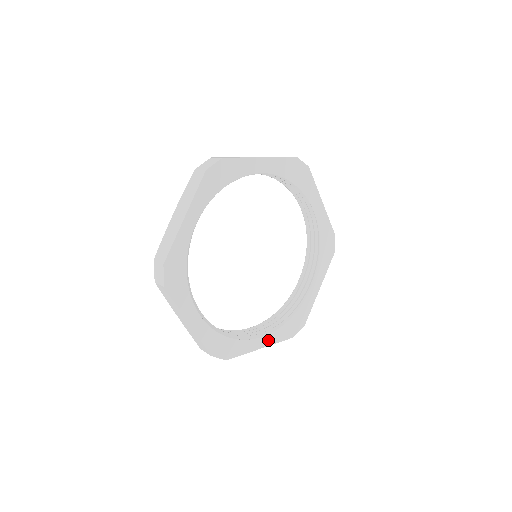
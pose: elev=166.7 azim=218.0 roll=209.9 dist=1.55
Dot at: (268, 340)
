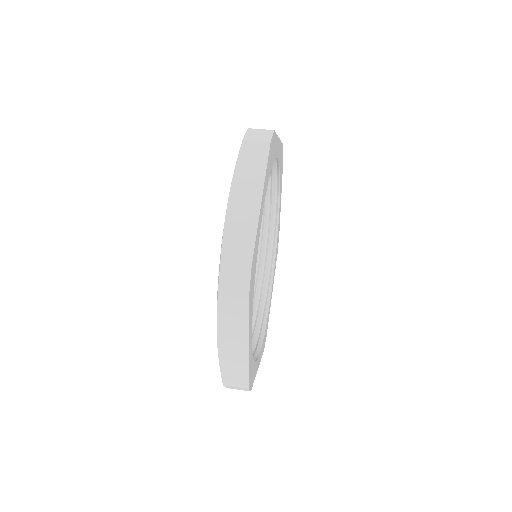
Dot at: occluded
